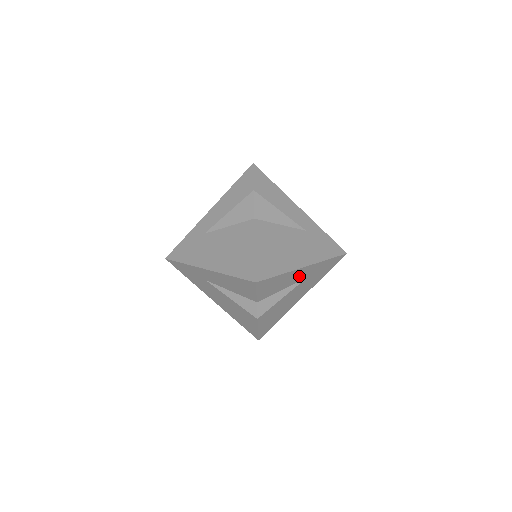
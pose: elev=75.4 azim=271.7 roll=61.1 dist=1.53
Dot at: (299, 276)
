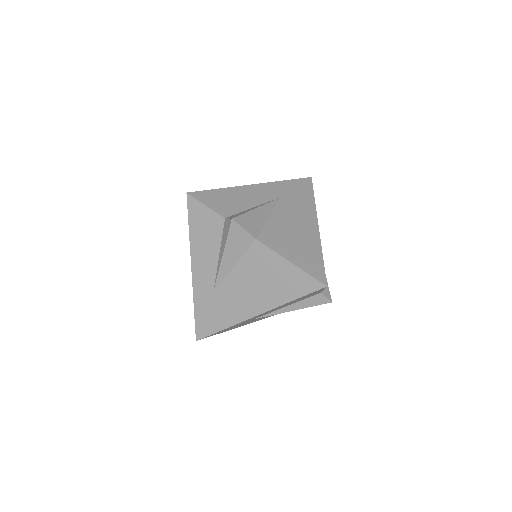
Dot at: (261, 195)
